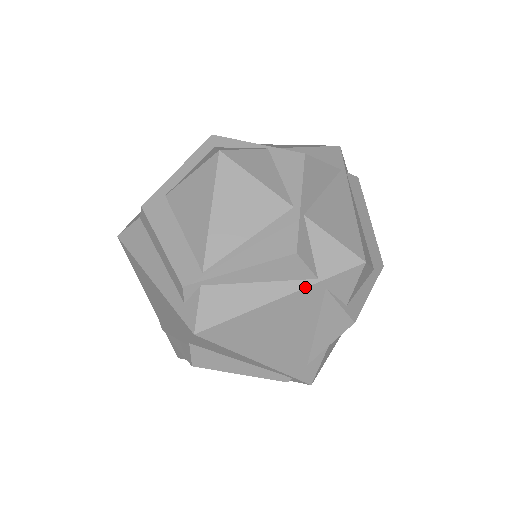
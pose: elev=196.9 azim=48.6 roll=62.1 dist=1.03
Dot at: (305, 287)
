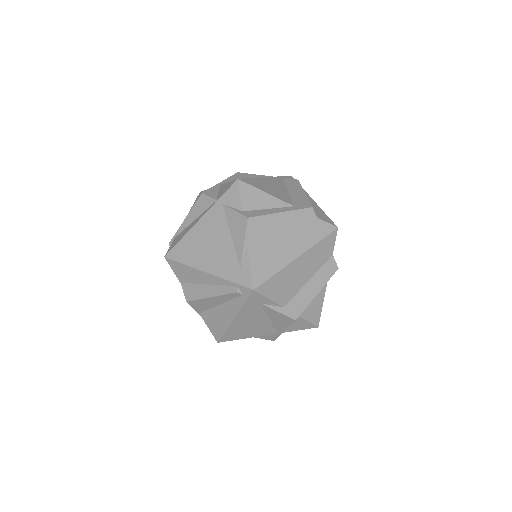
Dot at: (210, 208)
